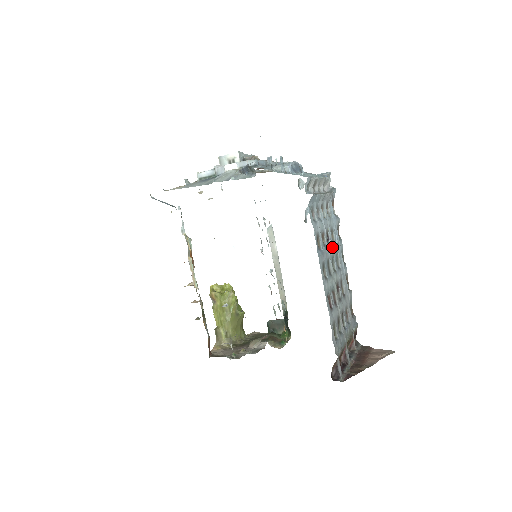
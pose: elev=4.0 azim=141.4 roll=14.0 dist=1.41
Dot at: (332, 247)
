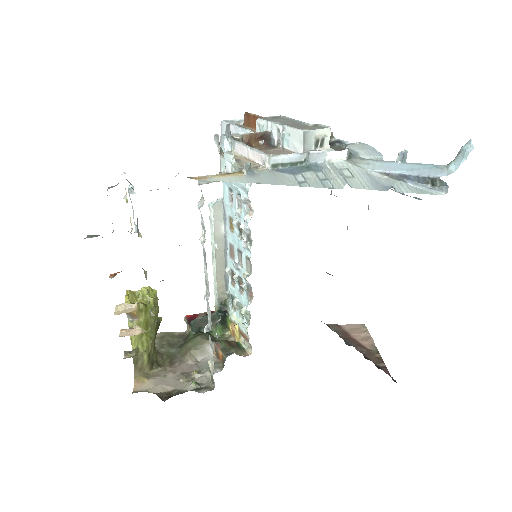
Dot at: occluded
